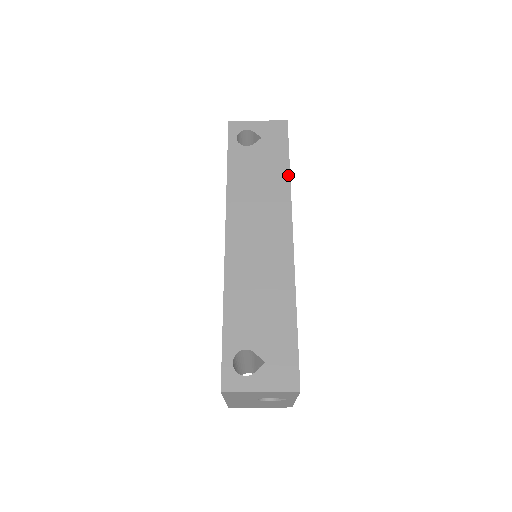
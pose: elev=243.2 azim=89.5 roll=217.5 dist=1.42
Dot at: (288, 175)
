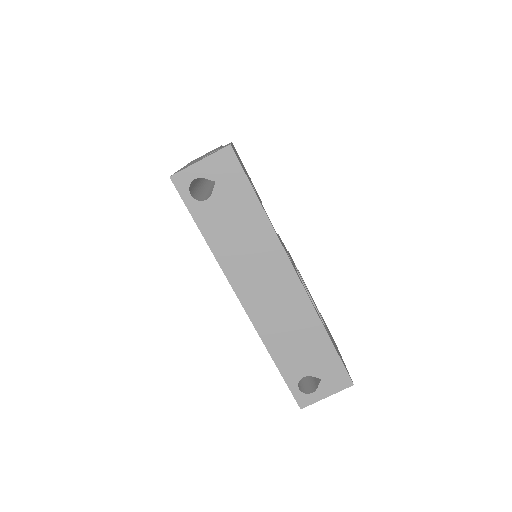
Dot at: (264, 214)
